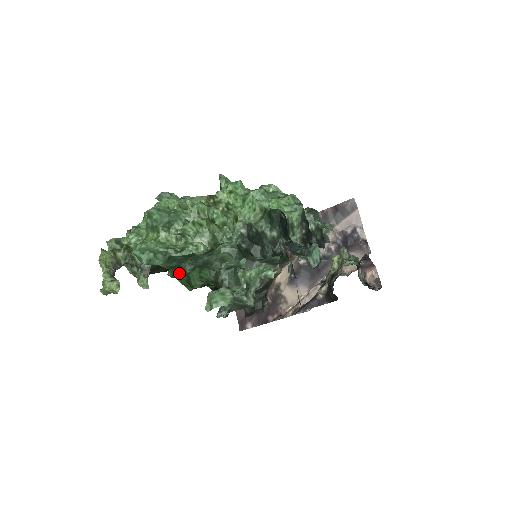
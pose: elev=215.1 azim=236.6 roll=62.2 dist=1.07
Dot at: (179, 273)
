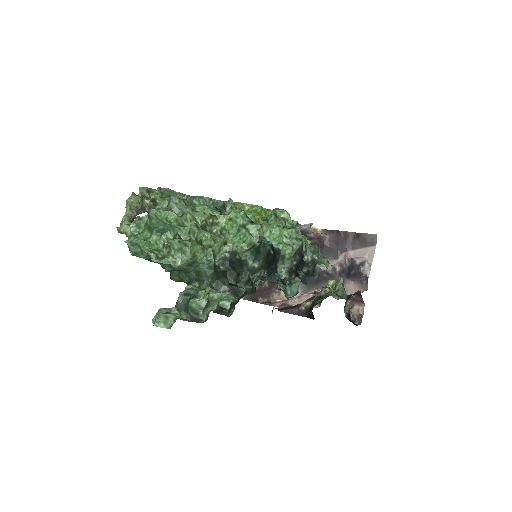
Dot at: (163, 265)
